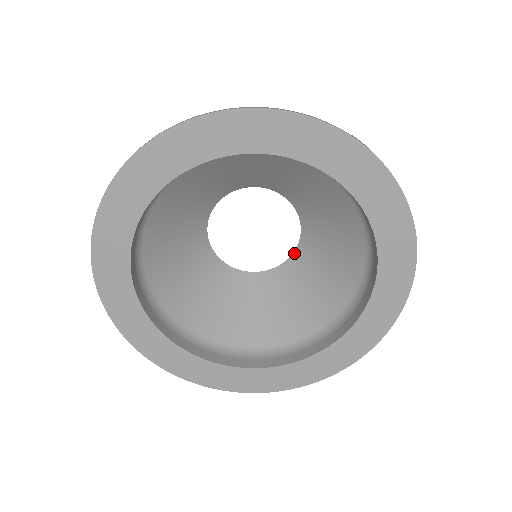
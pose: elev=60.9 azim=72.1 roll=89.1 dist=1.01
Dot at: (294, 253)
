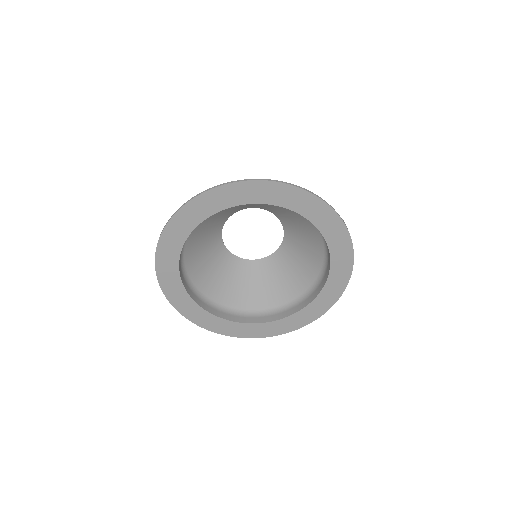
Dot at: (271, 255)
